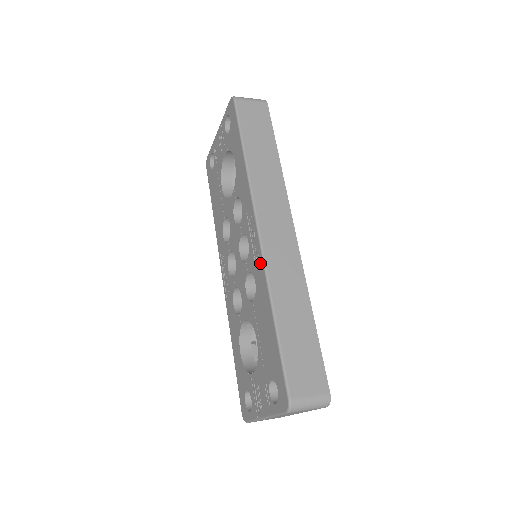
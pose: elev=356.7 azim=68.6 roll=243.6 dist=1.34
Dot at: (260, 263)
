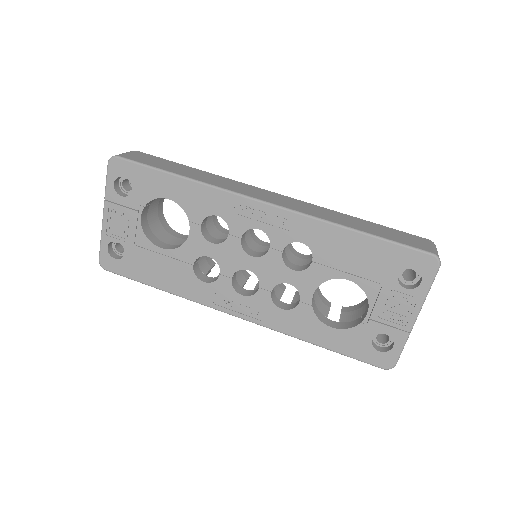
Dot at: (296, 219)
